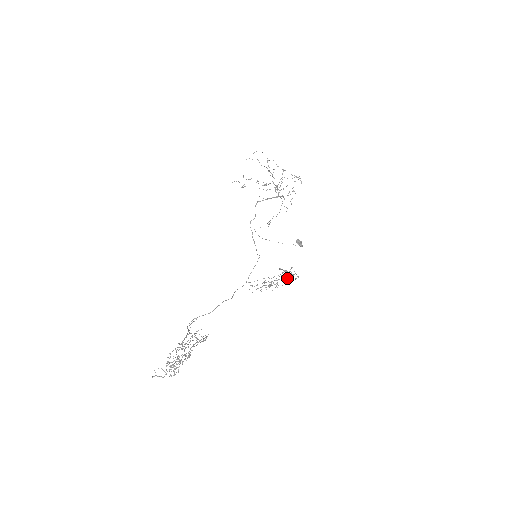
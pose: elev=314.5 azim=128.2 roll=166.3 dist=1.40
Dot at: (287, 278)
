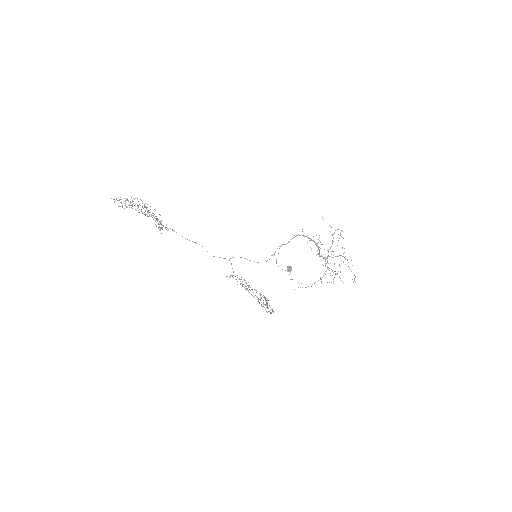
Dot at: occluded
